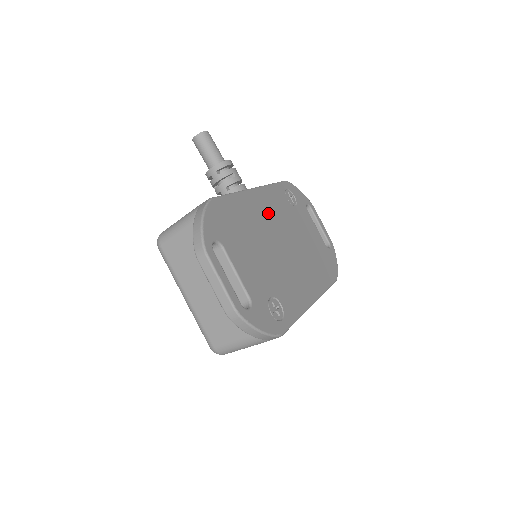
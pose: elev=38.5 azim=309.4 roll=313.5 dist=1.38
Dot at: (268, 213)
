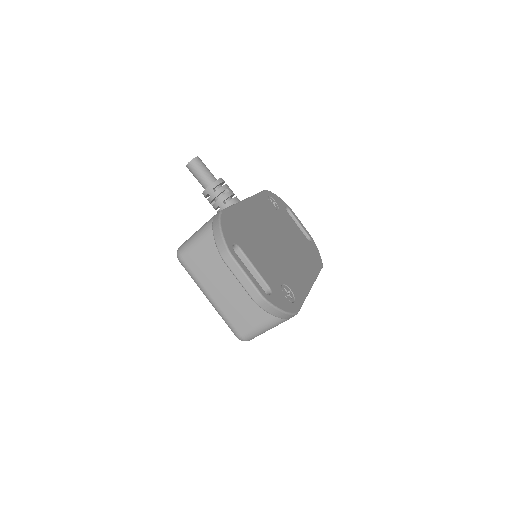
Dot at: (262, 218)
